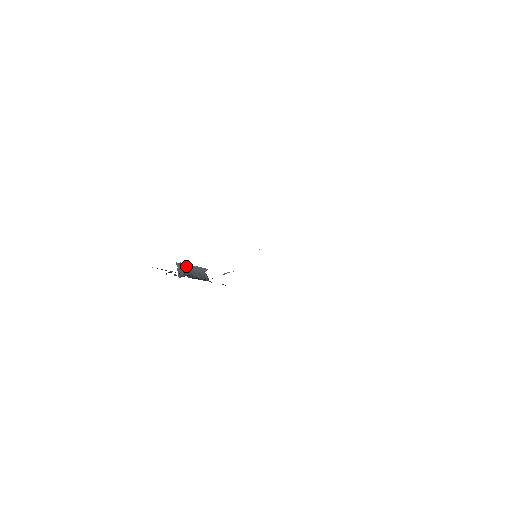
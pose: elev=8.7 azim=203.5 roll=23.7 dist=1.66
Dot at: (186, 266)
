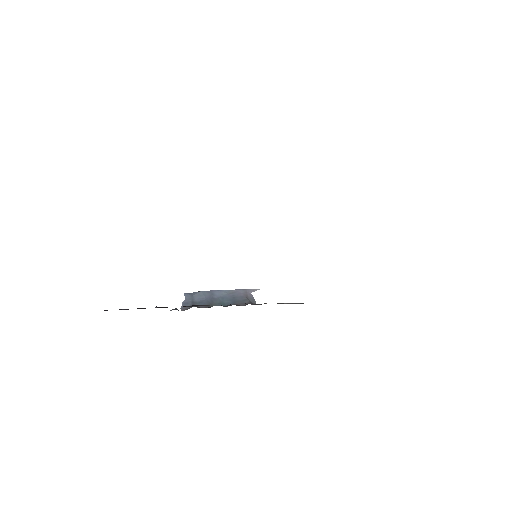
Dot at: (205, 294)
